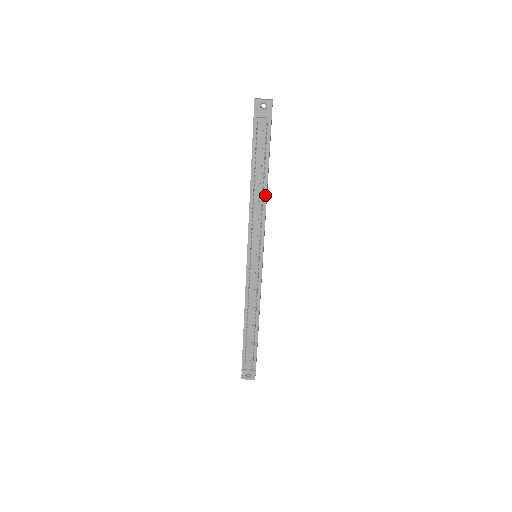
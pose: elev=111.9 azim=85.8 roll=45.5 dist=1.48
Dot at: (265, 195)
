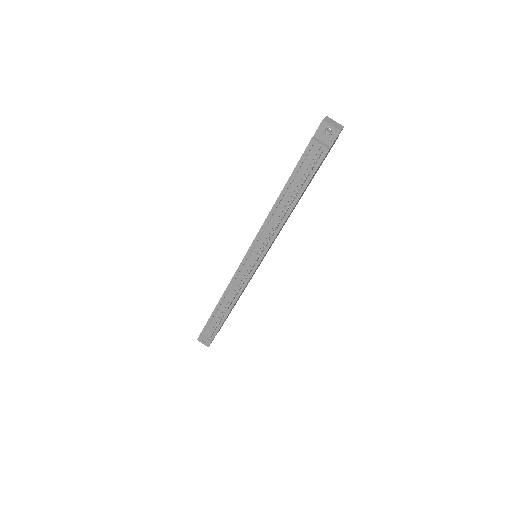
Dot at: (288, 213)
